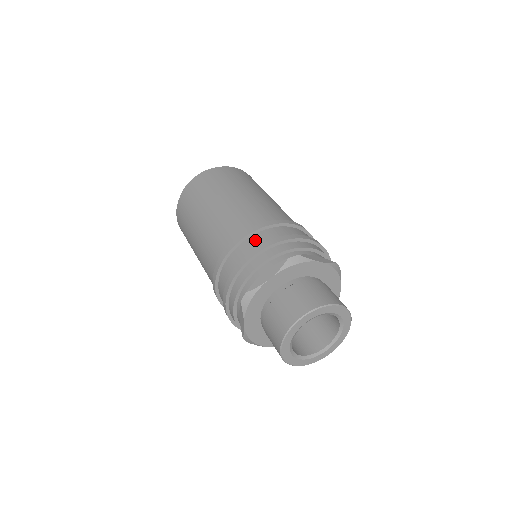
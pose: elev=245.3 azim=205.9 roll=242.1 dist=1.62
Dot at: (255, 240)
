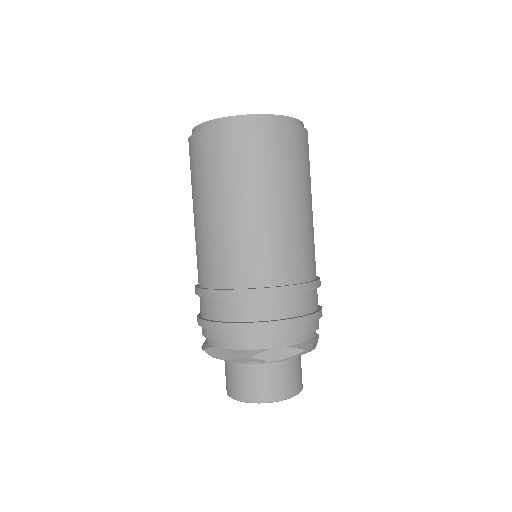
Dot at: (289, 303)
